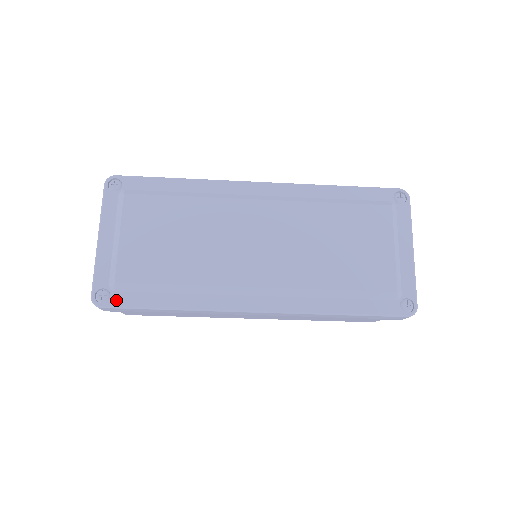
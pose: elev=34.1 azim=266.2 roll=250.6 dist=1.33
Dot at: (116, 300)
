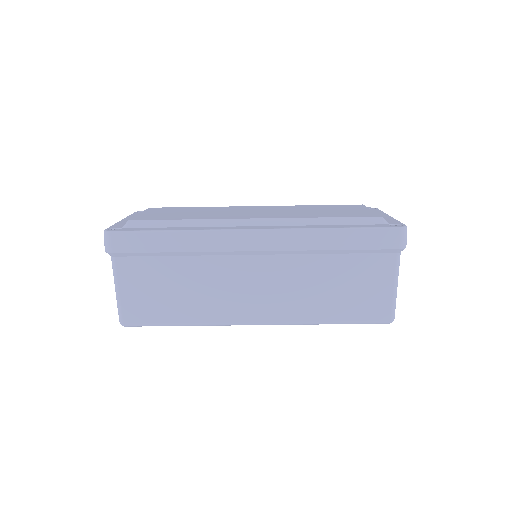
Dot at: (126, 230)
